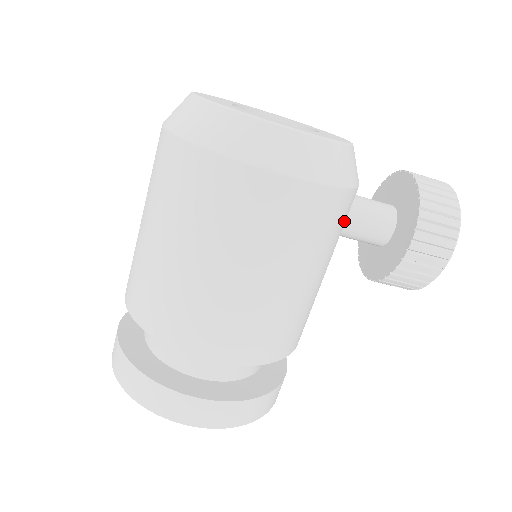
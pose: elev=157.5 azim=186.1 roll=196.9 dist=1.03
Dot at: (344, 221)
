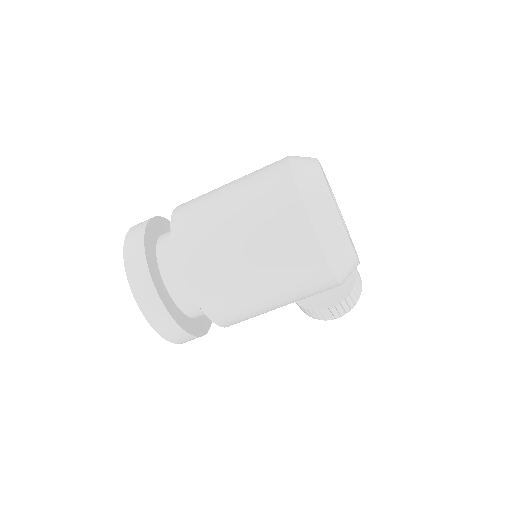
Dot at: occluded
